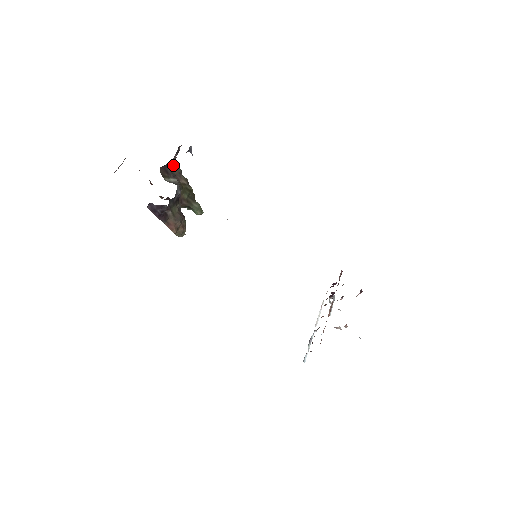
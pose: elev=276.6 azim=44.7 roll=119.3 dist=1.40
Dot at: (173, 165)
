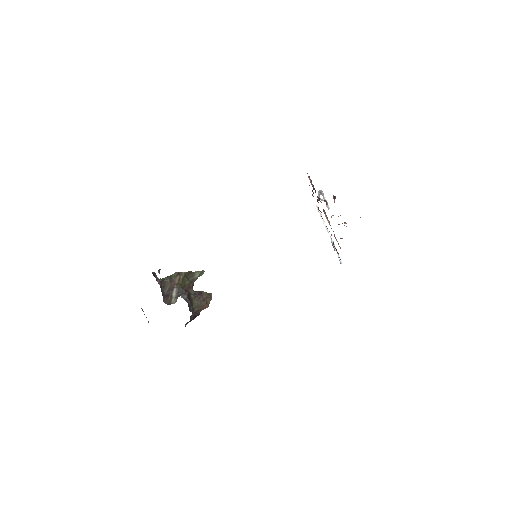
Dot at: (163, 285)
